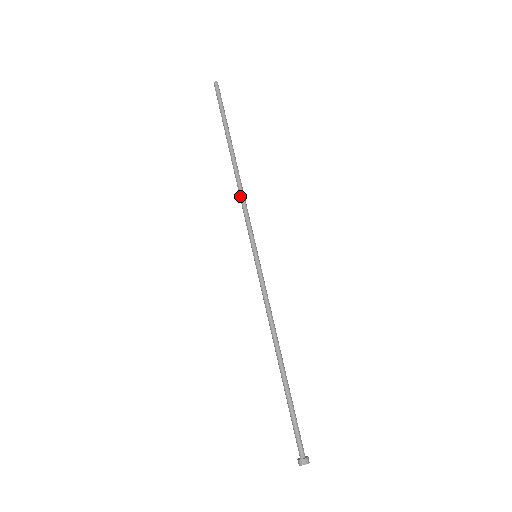
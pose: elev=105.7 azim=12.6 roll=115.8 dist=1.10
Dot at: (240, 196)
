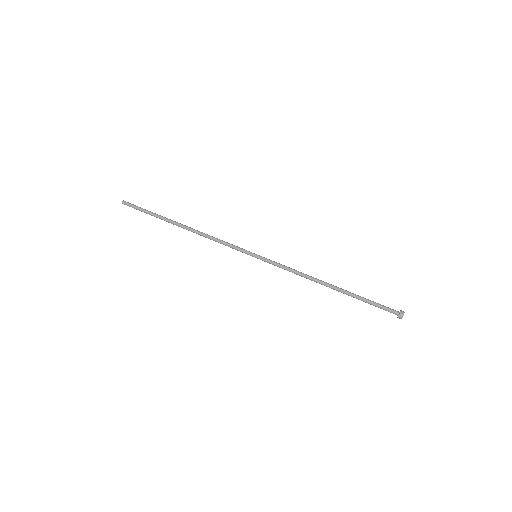
Dot at: (211, 237)
